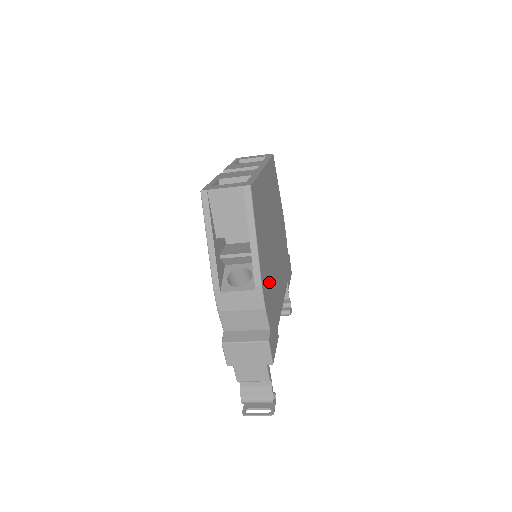
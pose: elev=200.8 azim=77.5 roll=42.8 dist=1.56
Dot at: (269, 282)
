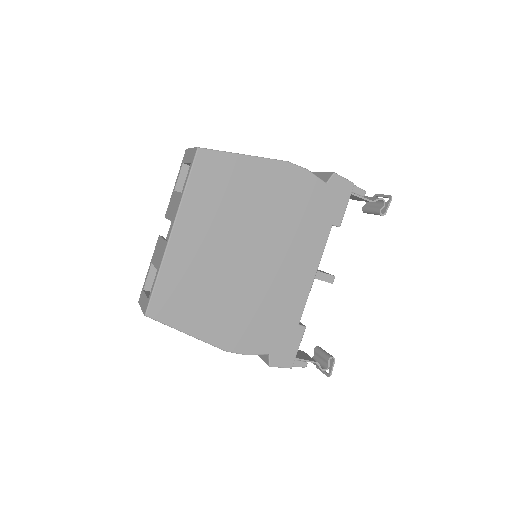
Dot at: (249, 320)
